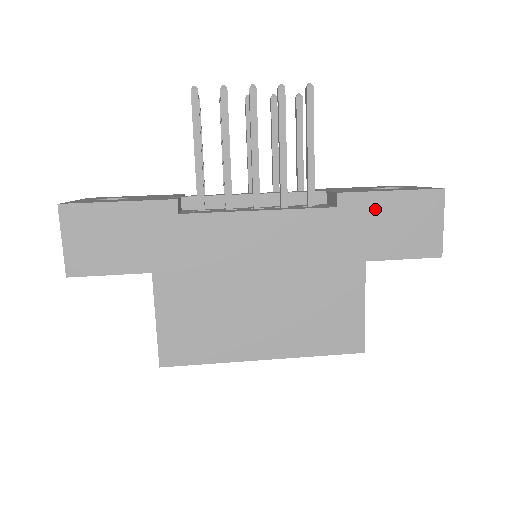
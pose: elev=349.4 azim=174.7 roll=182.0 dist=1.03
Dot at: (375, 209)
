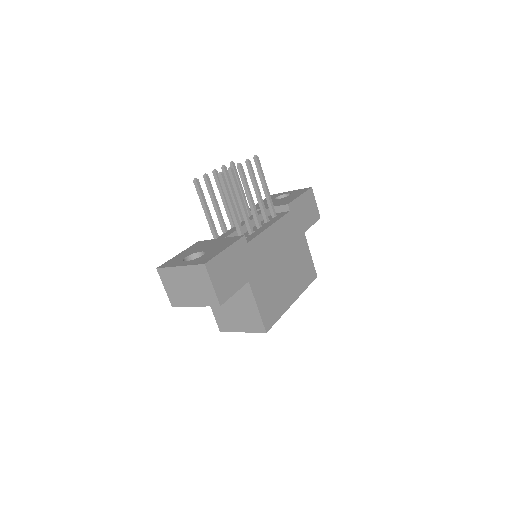
Dot at: (299, 206)
